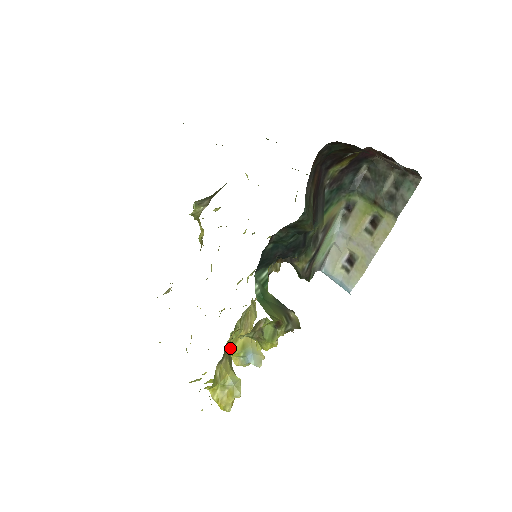
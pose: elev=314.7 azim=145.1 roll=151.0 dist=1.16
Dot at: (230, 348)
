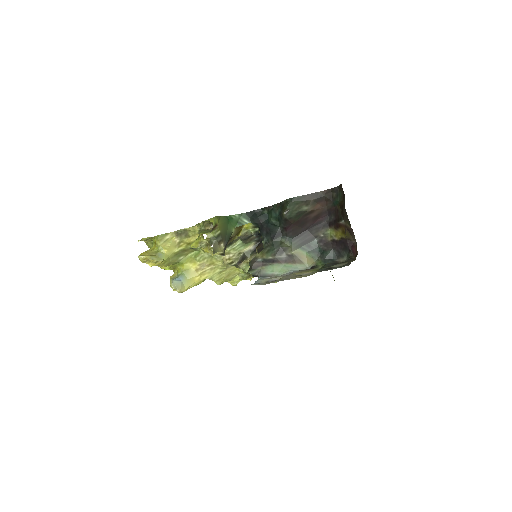
Dot at: (185, 258)
